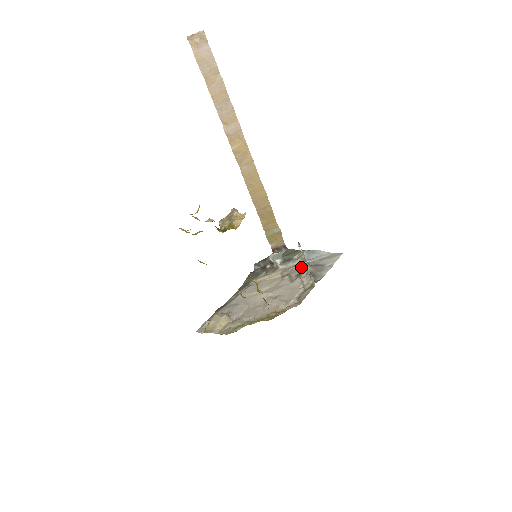
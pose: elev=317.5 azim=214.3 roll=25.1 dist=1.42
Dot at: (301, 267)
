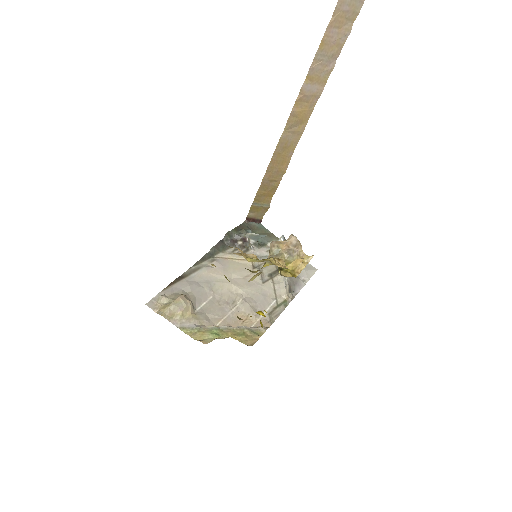
Dot at: occluded
